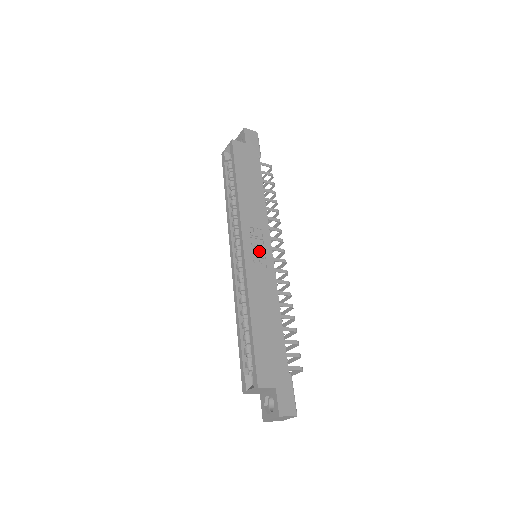
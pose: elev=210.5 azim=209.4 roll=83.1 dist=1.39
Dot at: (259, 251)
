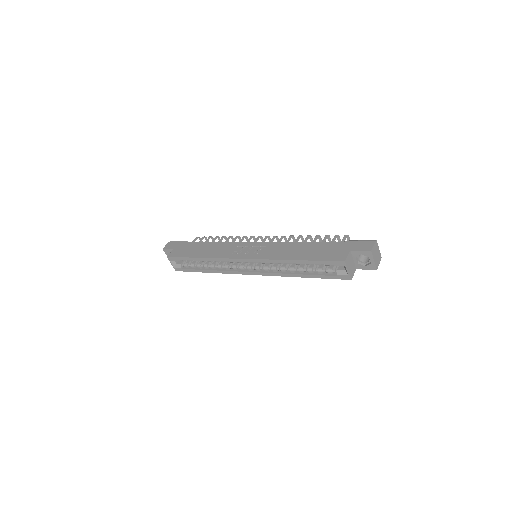
Dot at: (252, 250)
